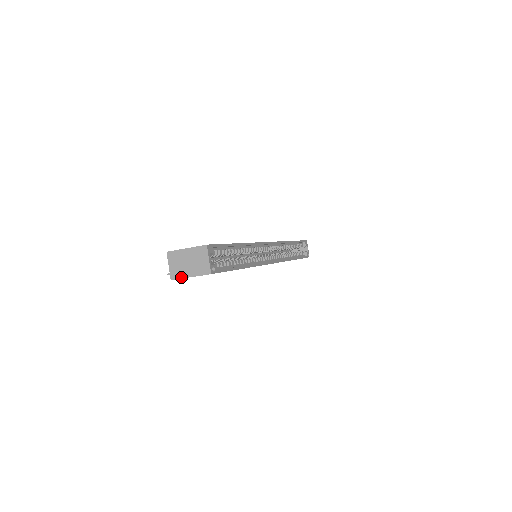
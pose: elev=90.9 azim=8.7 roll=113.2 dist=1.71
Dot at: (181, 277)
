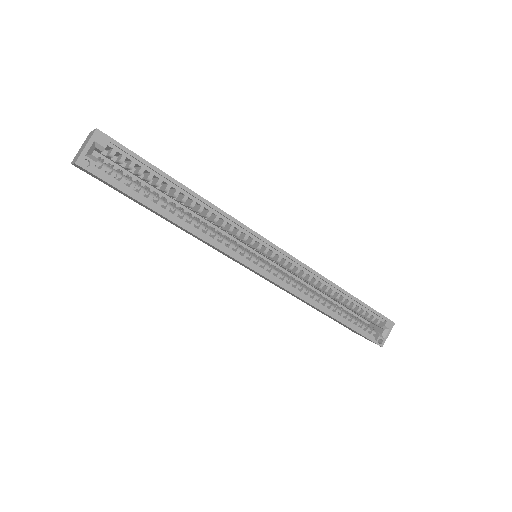
Dot at: occluded
